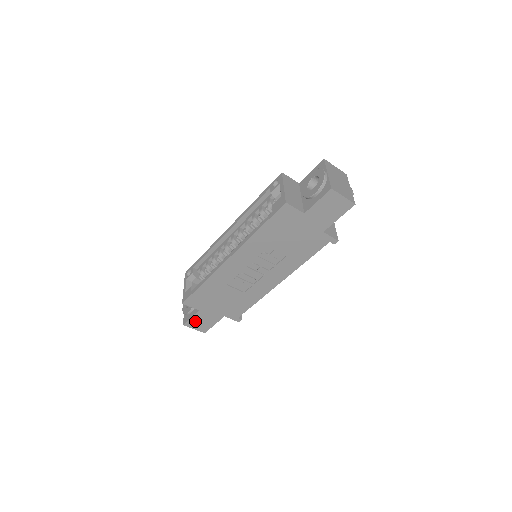
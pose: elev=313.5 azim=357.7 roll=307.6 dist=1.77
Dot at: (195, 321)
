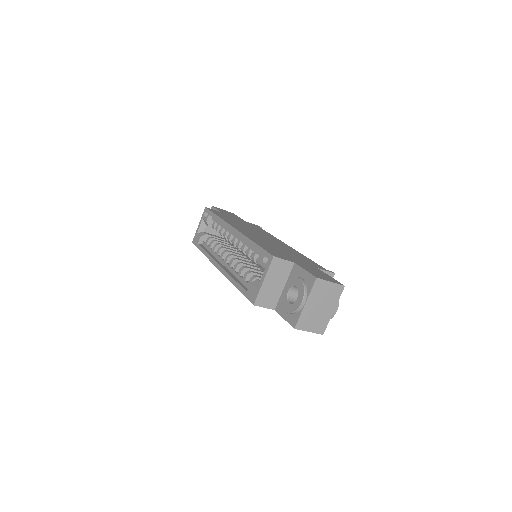
Dot at: occluded
